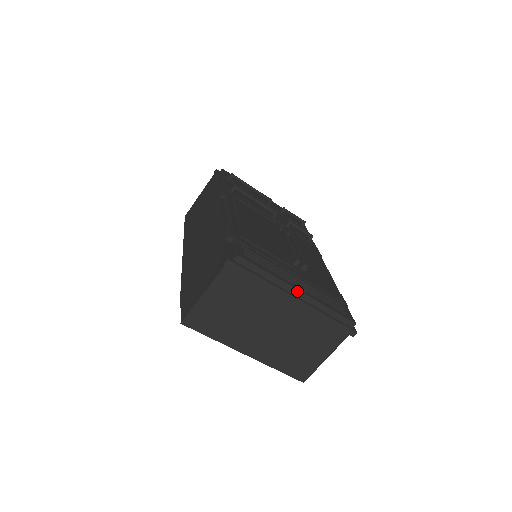
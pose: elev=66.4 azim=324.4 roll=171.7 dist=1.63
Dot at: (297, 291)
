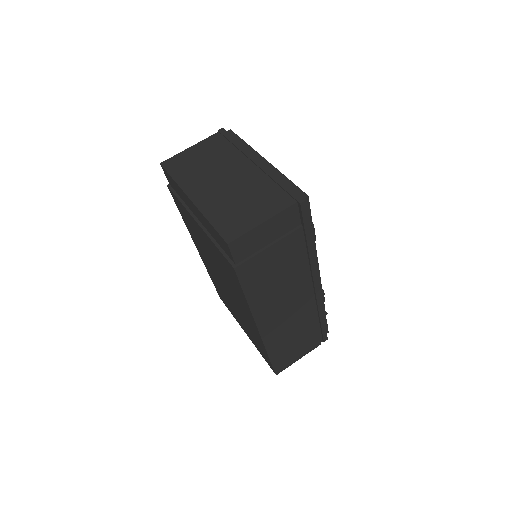
Dot at: (263, 159)
